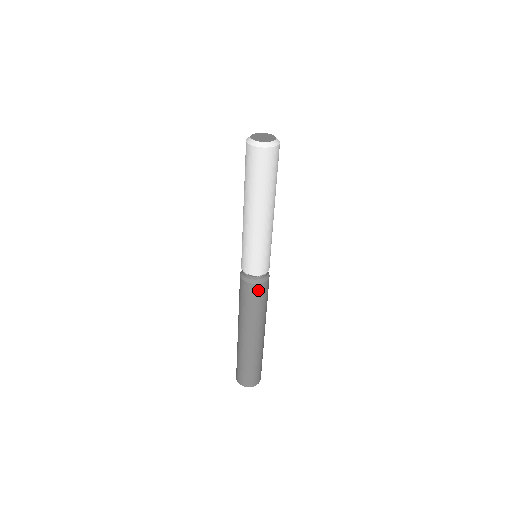
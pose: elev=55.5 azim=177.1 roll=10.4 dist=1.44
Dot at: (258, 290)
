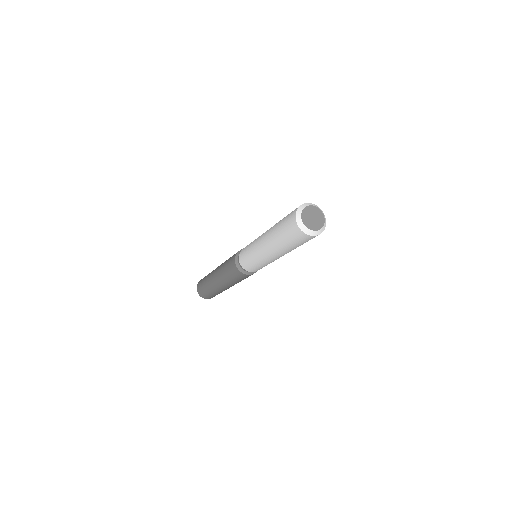
Dot at: (240, 274)
